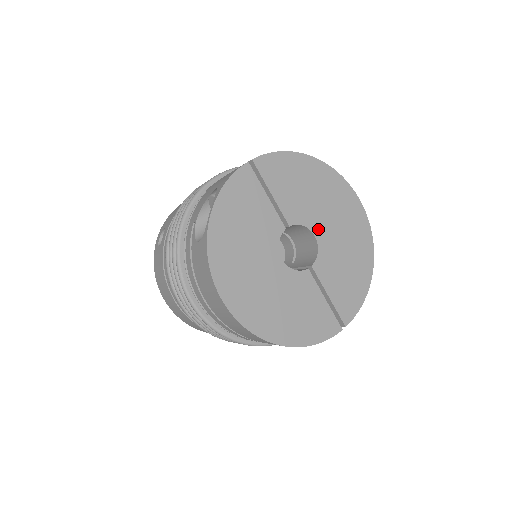
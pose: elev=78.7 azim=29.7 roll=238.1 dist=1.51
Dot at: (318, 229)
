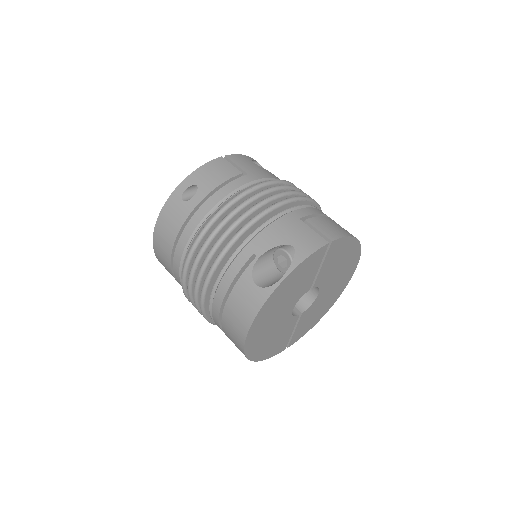
Dot at: (323, 290)
